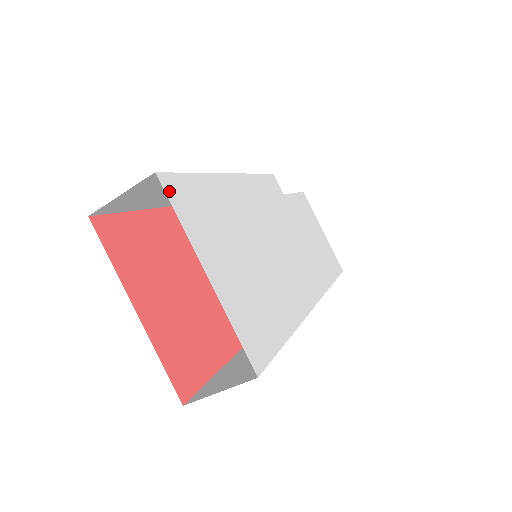
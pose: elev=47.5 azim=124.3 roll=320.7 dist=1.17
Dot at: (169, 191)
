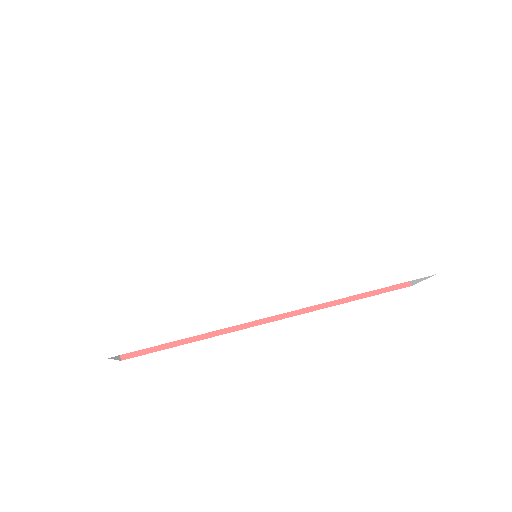
Dot at: (89, 224)
